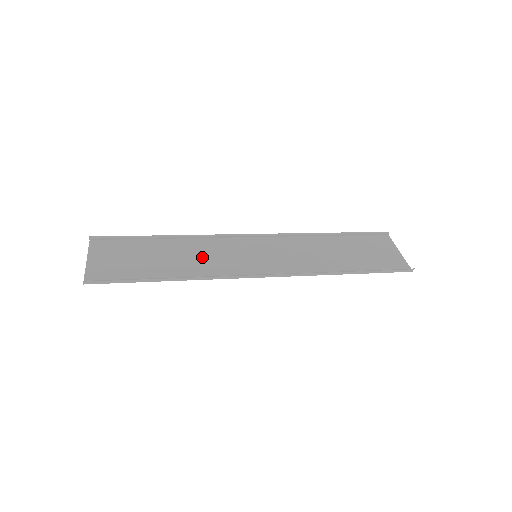
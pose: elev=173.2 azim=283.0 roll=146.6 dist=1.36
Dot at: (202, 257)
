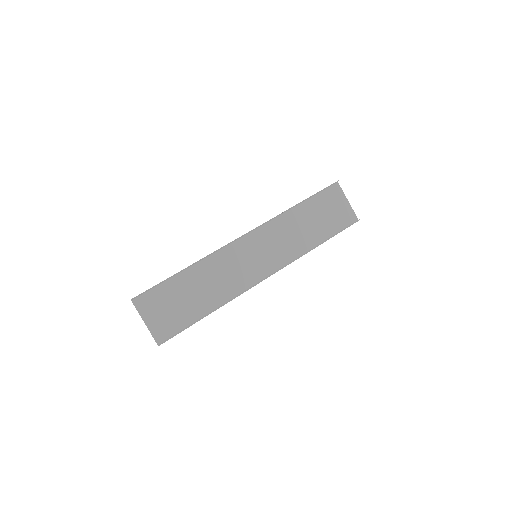
Dot at: (221, 277)
